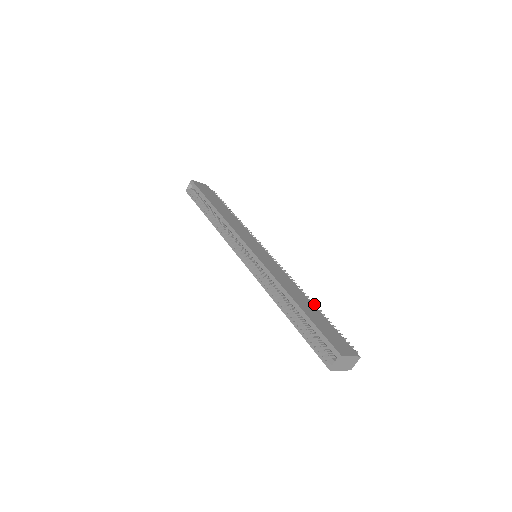
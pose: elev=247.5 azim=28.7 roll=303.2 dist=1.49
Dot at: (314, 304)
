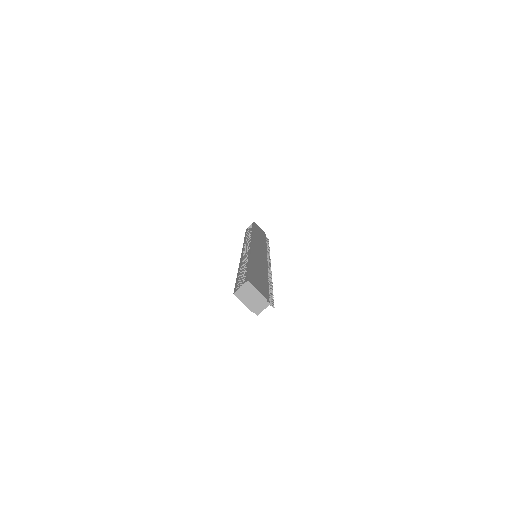
Dot at: (271, 284)
